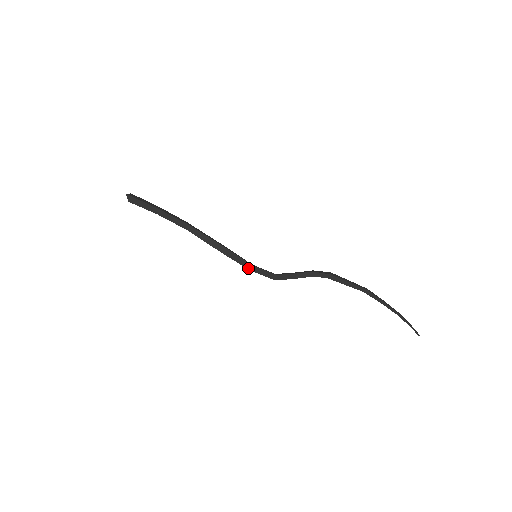
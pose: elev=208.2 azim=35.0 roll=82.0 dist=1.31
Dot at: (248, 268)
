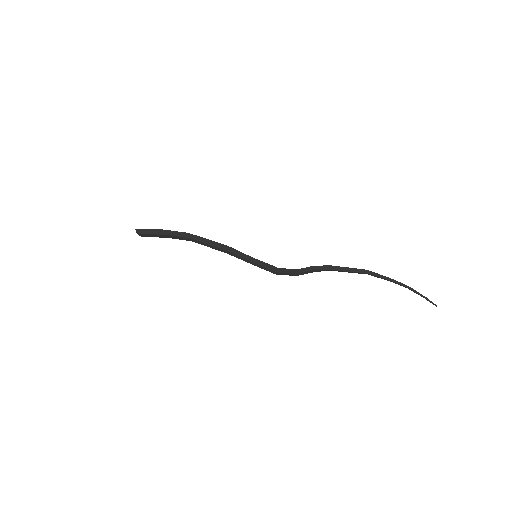
Dot at: (250, 260)
